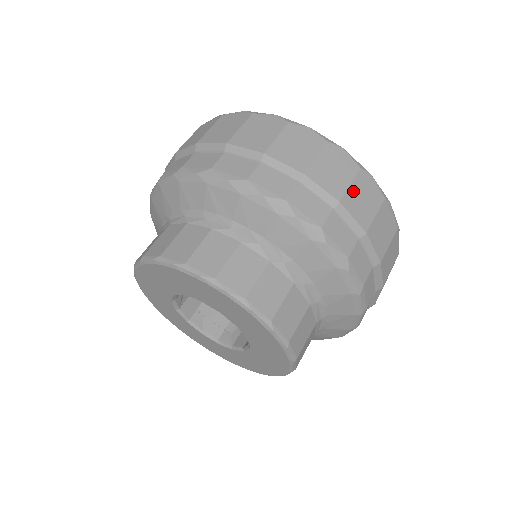
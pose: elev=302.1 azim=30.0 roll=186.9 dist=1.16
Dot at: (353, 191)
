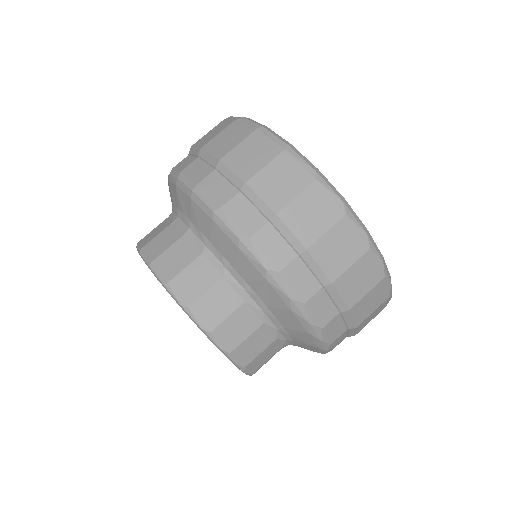
Dot at: occluded
